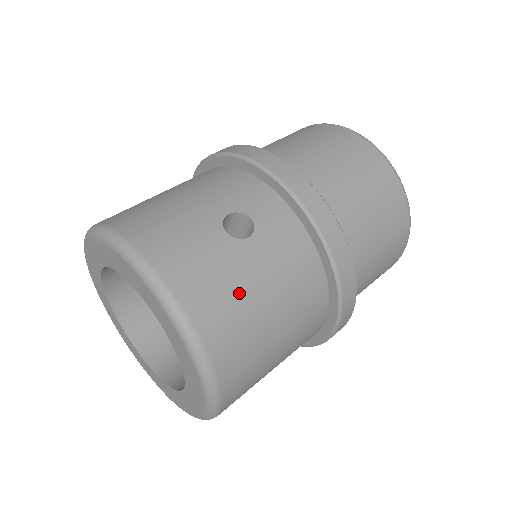
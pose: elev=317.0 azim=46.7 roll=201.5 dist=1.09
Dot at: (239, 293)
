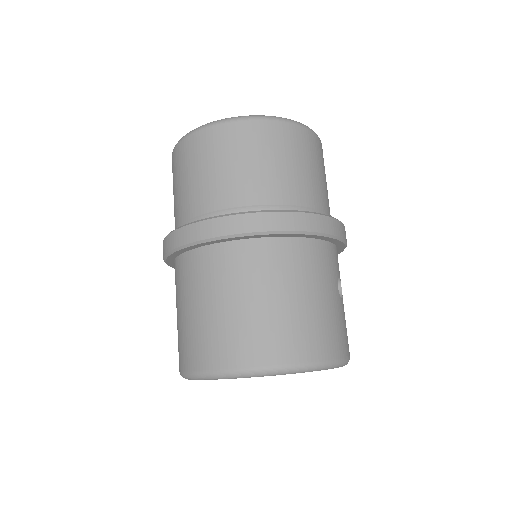
Dot at: occluded
